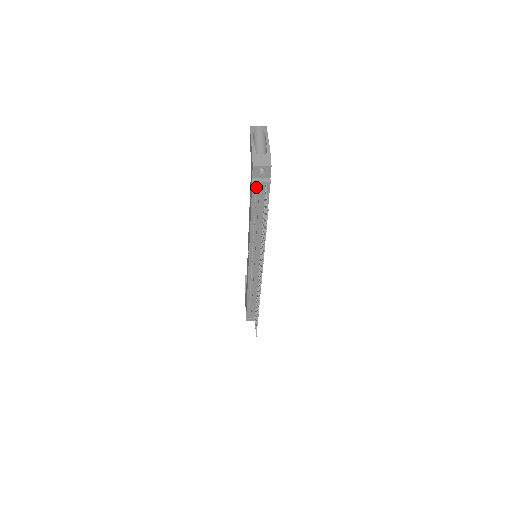
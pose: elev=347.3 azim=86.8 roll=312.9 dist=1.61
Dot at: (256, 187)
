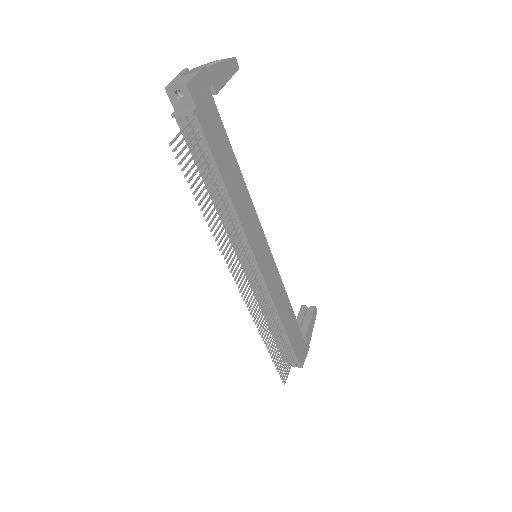
Dot at: occluded
